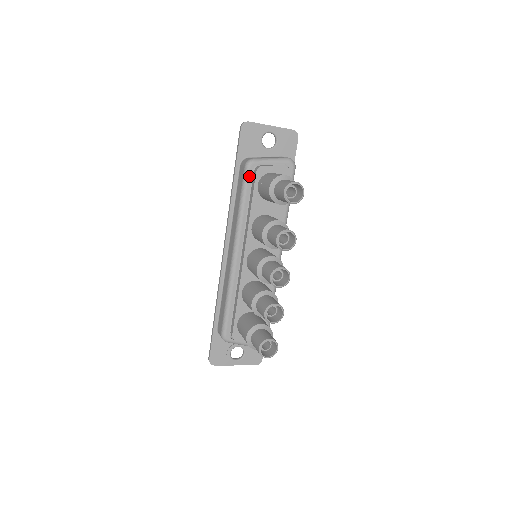
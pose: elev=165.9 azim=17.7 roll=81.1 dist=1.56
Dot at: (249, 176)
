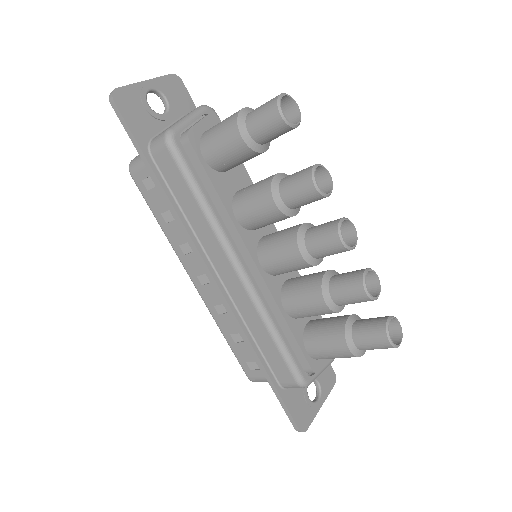
Dot at: (183, 155)
